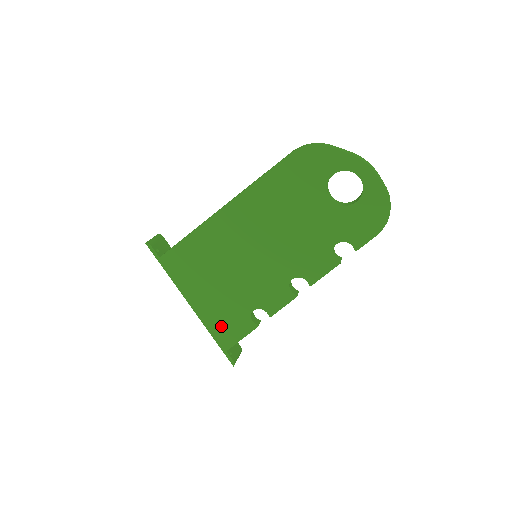
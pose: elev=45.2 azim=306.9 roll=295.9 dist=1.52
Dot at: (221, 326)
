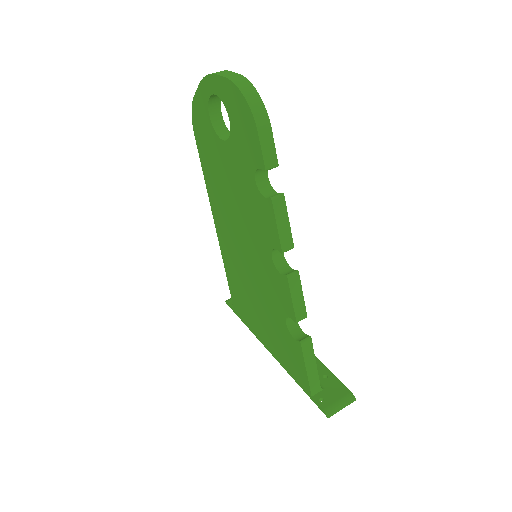
Dot at: (289, 362)
